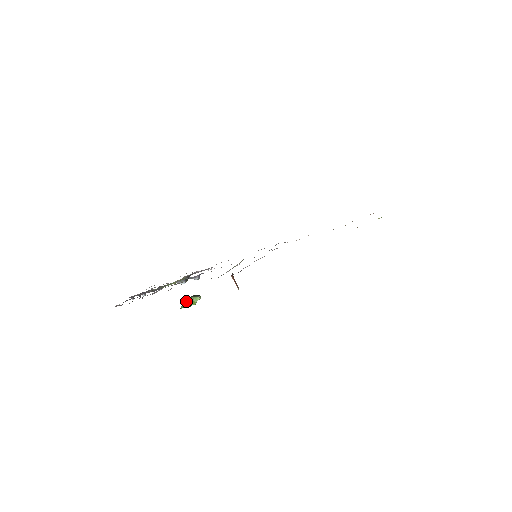
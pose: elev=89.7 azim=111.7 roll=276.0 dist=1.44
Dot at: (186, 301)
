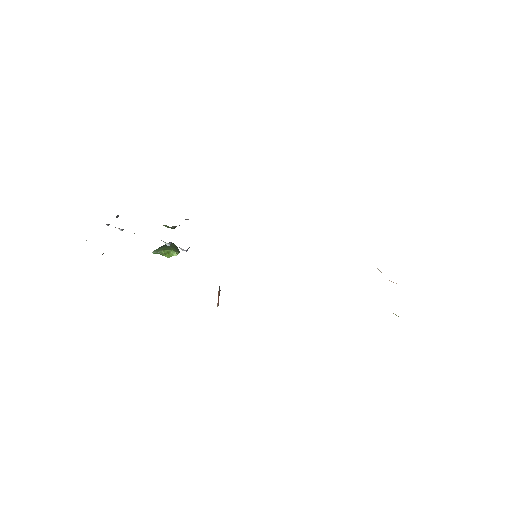
Dot at: (162, 251)
